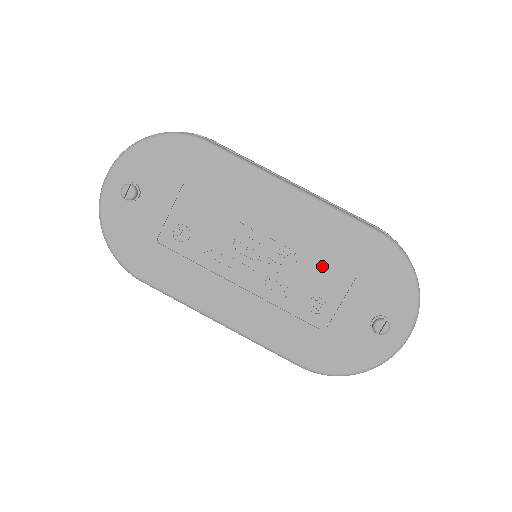
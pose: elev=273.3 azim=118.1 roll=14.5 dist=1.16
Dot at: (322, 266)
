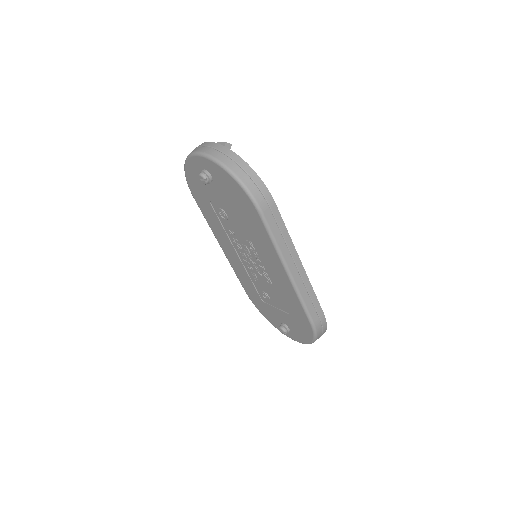
Dot at: (278, 296)
